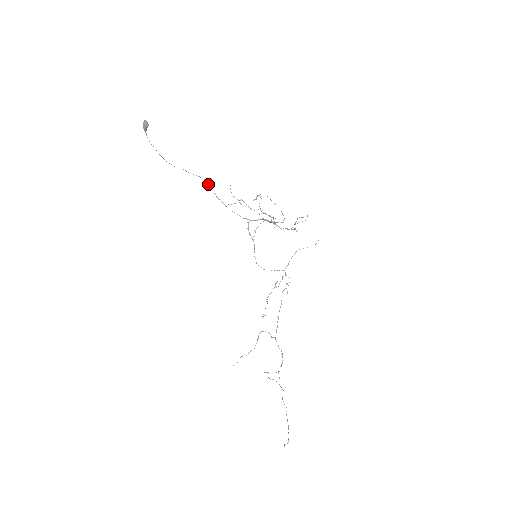
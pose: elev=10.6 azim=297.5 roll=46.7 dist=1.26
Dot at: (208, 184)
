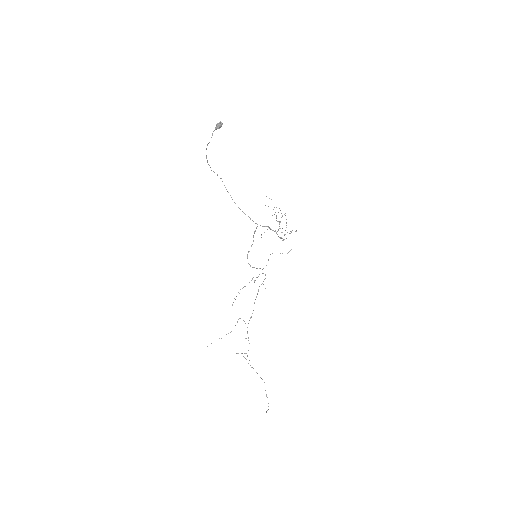
Dot at: occluded
